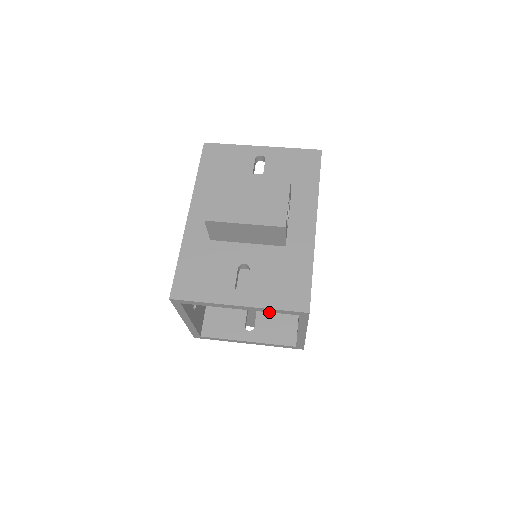
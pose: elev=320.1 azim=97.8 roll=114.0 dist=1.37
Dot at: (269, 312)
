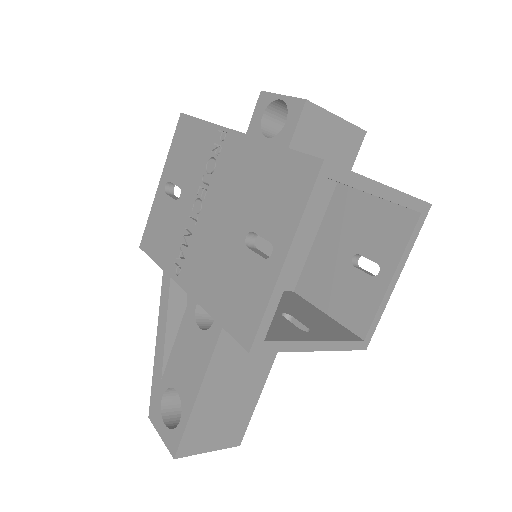
Dot at: (305, 316)
